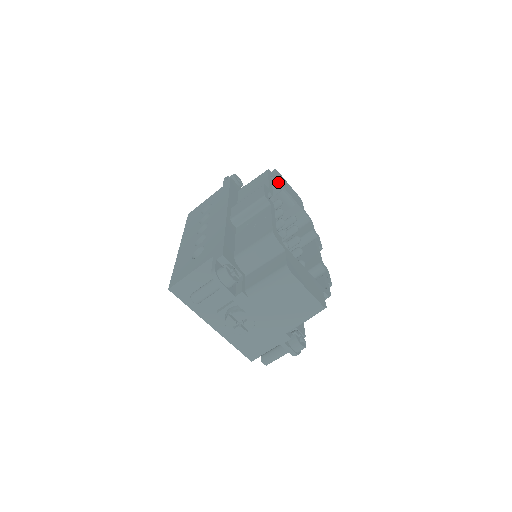
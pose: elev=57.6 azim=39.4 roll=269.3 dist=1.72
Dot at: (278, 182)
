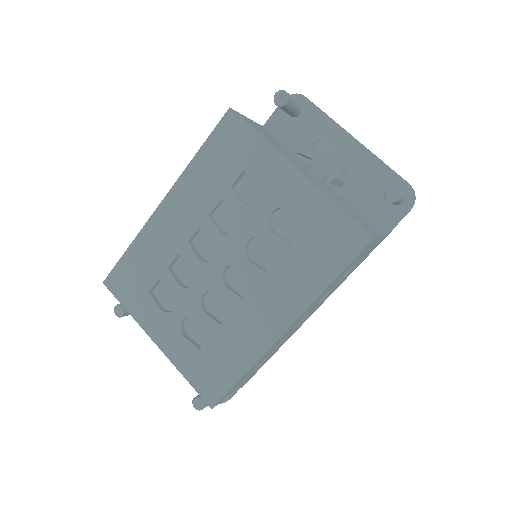
Dot at: occluded
